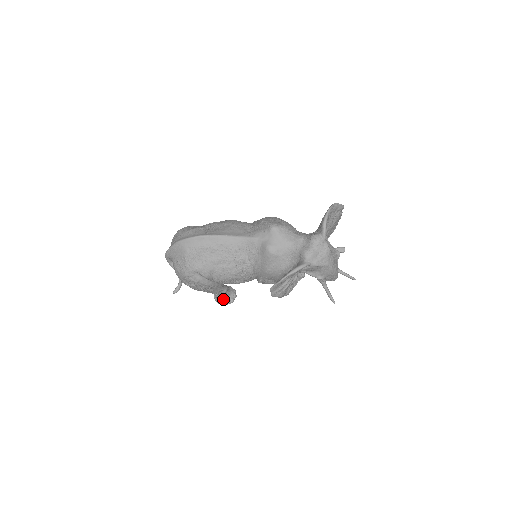
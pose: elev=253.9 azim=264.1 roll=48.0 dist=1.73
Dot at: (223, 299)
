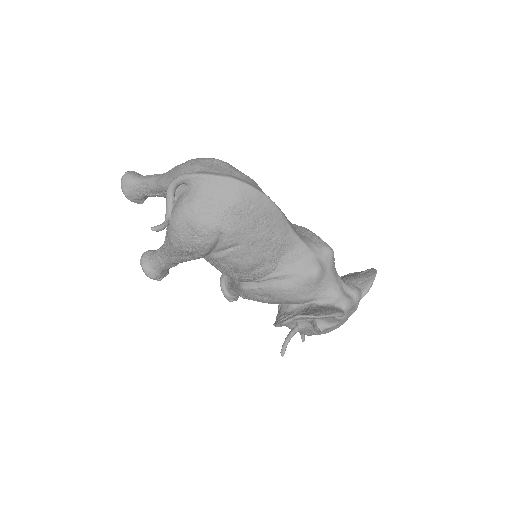
Dot at: (159, 270)
